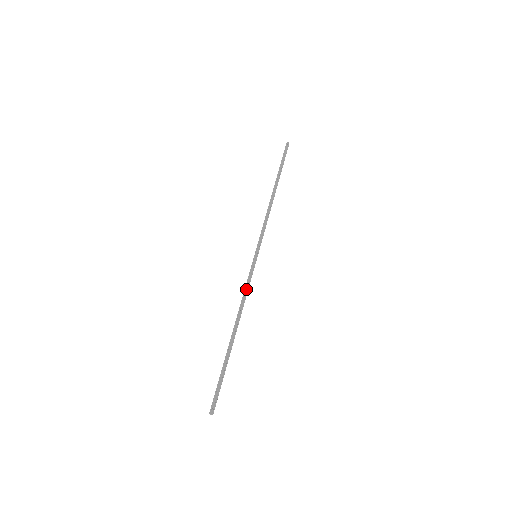
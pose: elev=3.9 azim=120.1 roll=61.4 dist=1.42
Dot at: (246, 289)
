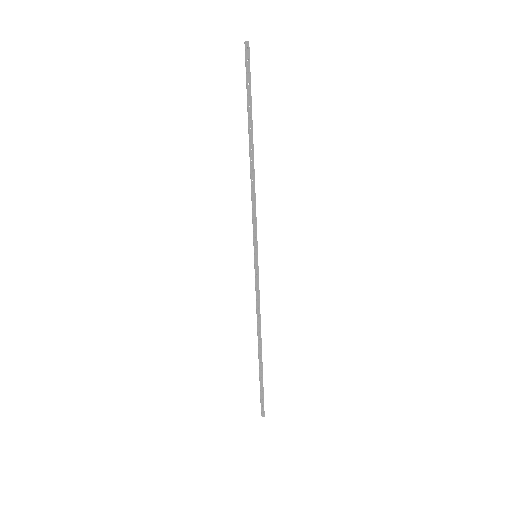
Dot at: (259, 300)
